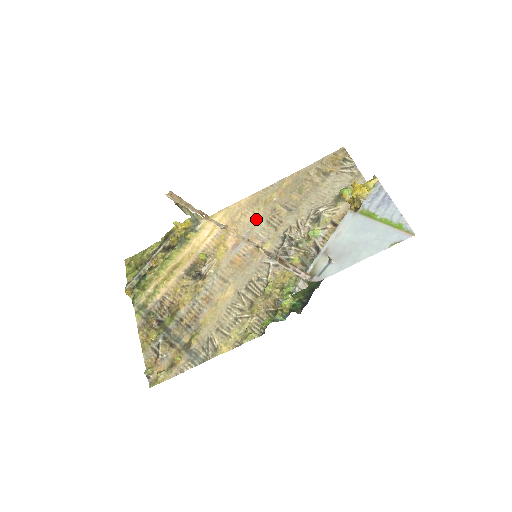
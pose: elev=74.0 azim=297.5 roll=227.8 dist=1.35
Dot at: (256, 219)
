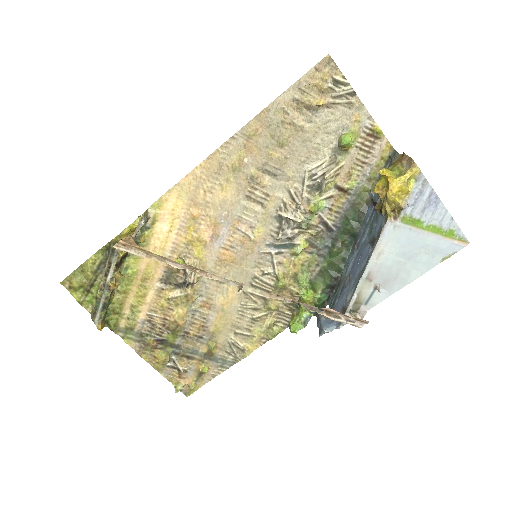
Dot at: (229, 196)
